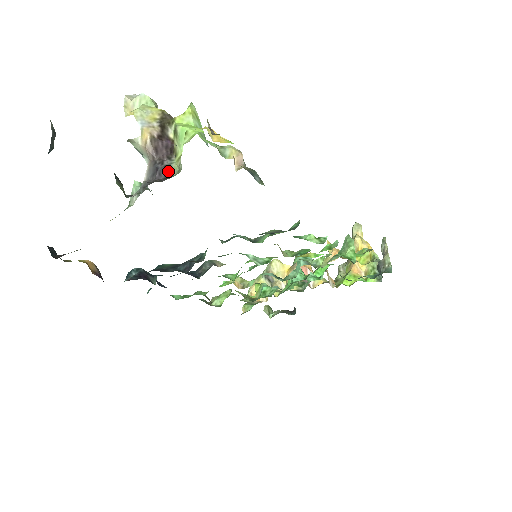
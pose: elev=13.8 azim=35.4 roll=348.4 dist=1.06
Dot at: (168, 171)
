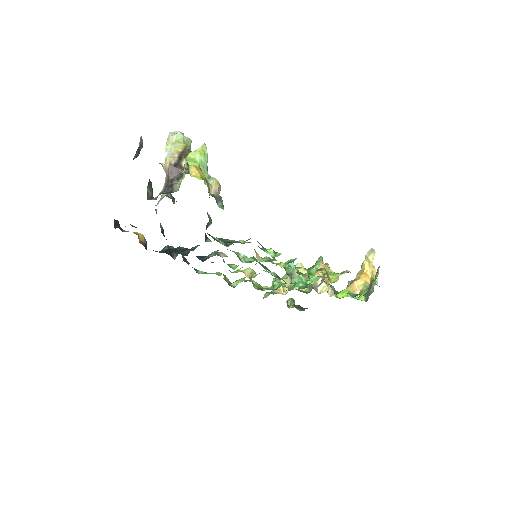
Dot at: (173, 188)
